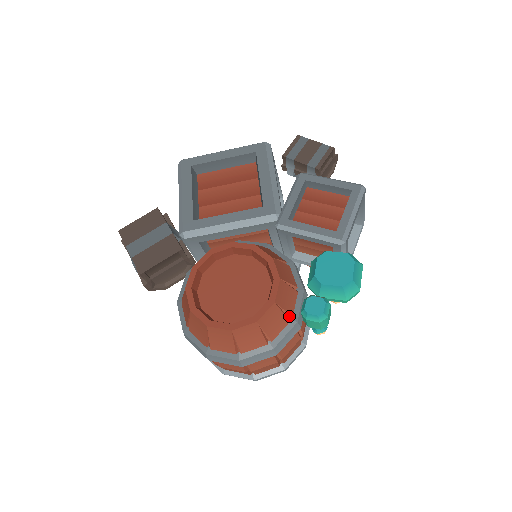
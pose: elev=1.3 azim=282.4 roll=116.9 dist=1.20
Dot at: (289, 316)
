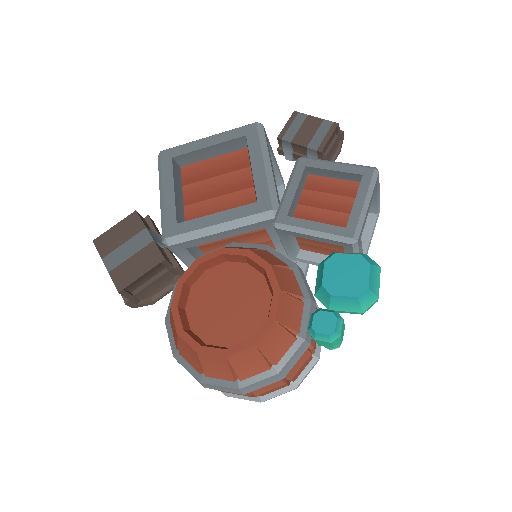
Dot at: (295, 333)
